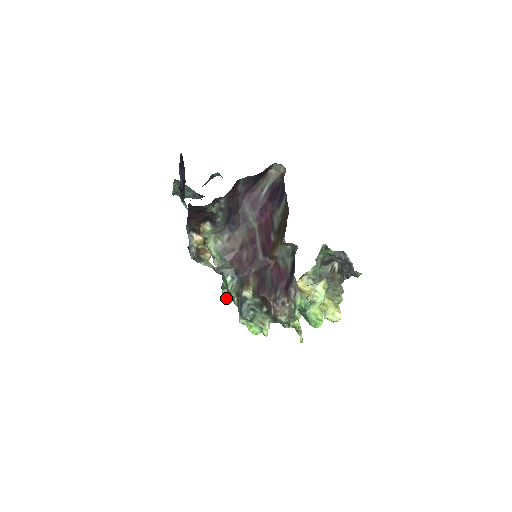
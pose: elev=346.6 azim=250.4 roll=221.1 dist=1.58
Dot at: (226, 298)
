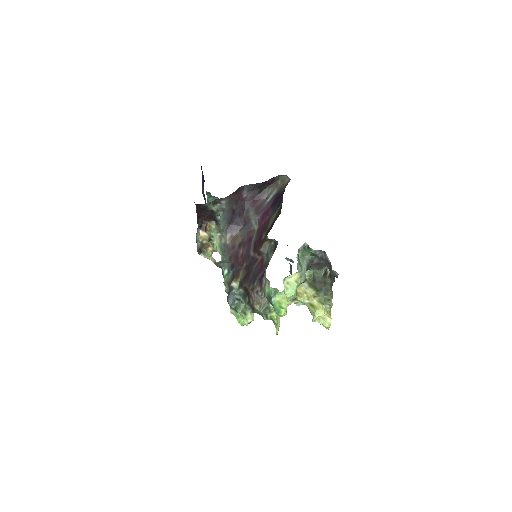
Dot at: occluded
